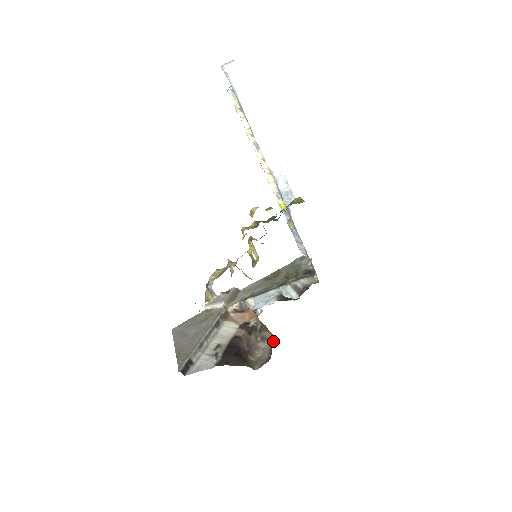
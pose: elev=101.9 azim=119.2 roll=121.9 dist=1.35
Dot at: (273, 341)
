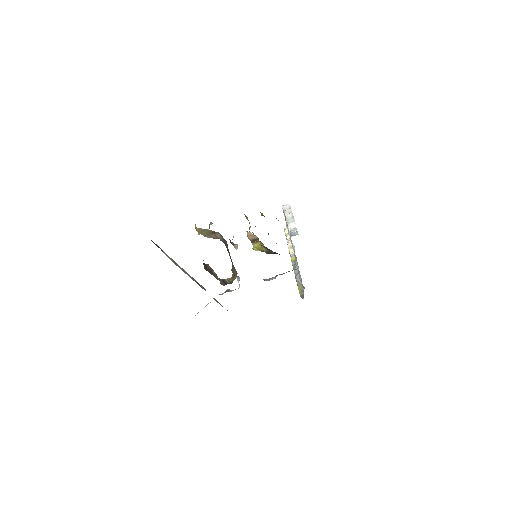
Dot at: occluded
